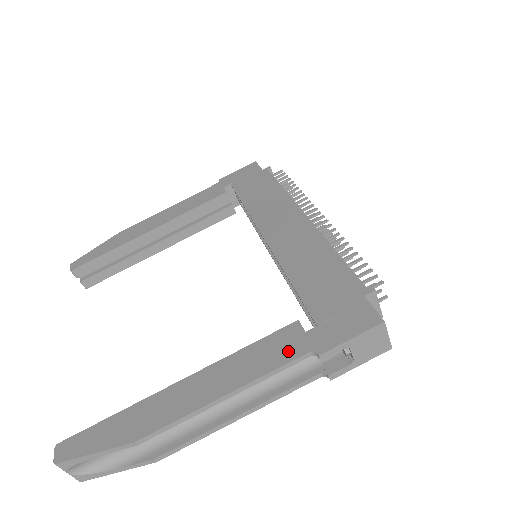
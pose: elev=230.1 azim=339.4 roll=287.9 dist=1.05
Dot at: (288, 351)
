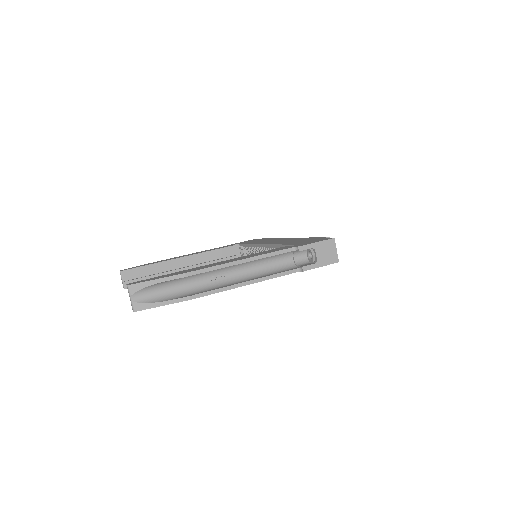
Dot at: (280, 249)
